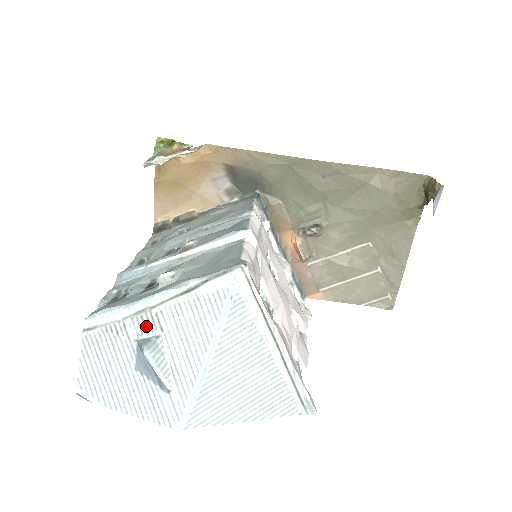
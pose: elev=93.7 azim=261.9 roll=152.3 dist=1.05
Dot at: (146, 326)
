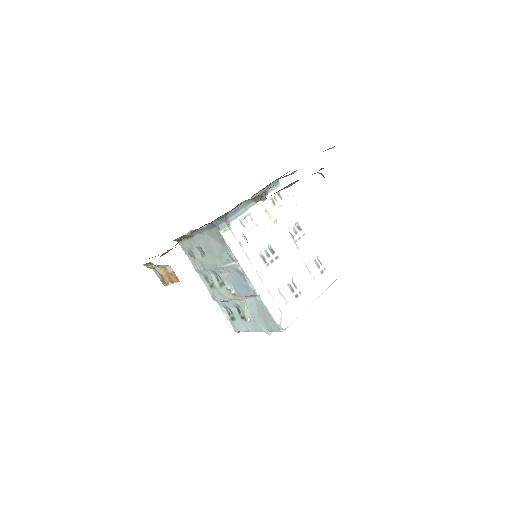
Dot at: occluded
